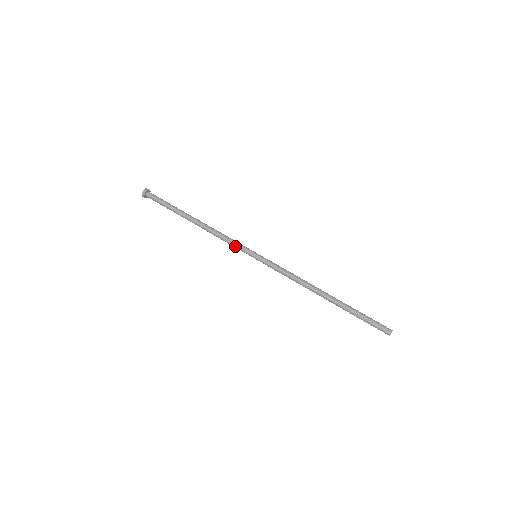
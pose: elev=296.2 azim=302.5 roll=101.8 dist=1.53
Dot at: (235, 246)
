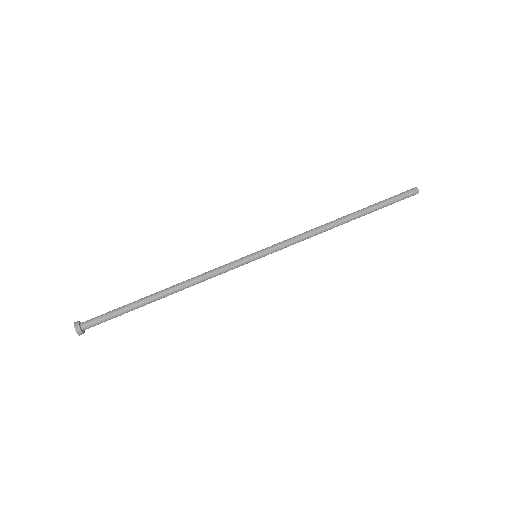
Dot at: occluded
